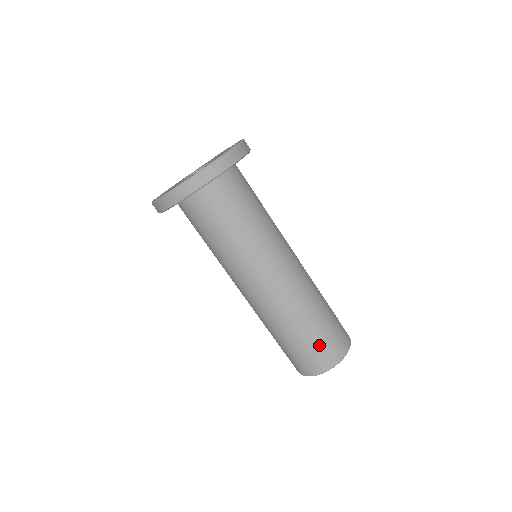
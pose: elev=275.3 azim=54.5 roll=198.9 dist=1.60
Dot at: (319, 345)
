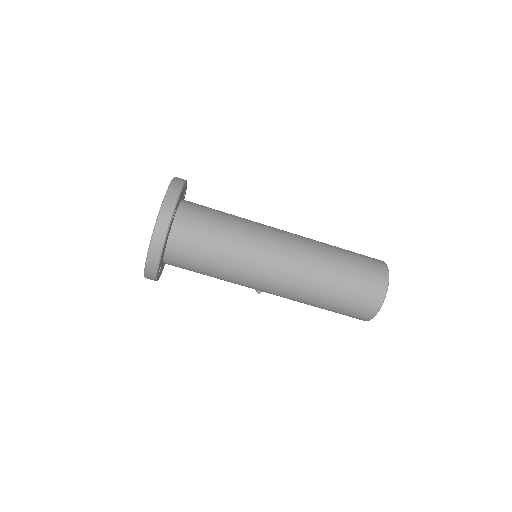
Dot at: (361, 275)
